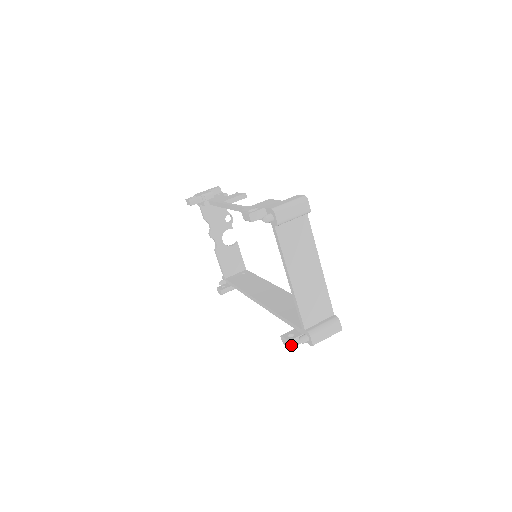
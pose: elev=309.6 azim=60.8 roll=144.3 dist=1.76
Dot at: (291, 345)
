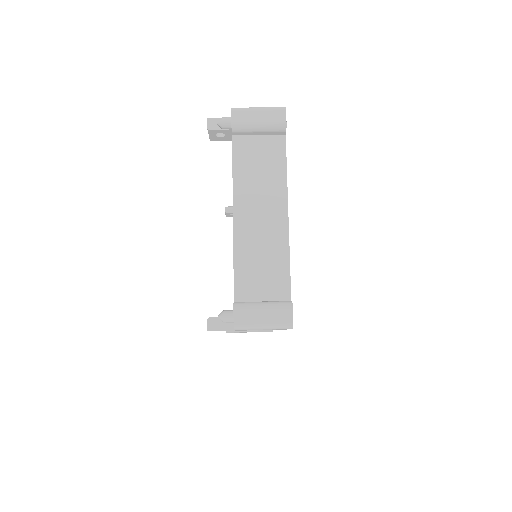
Dot at: (211, 325)
